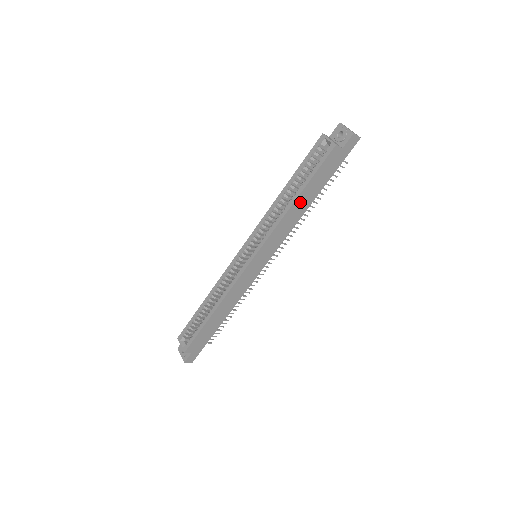
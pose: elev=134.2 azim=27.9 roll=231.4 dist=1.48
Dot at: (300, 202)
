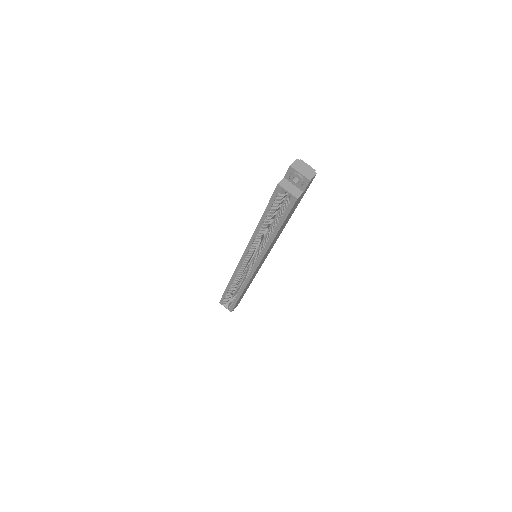
Dot at: (280, 230)
